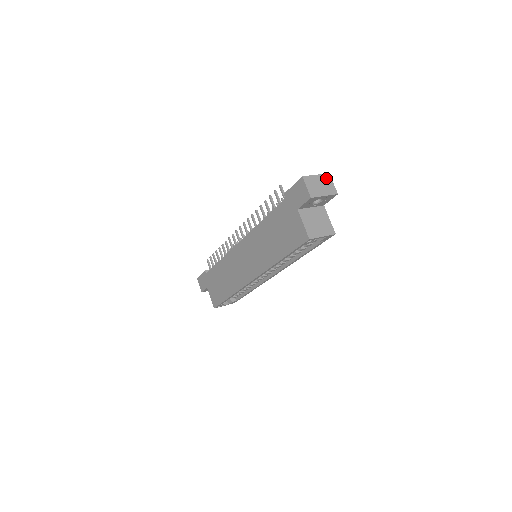
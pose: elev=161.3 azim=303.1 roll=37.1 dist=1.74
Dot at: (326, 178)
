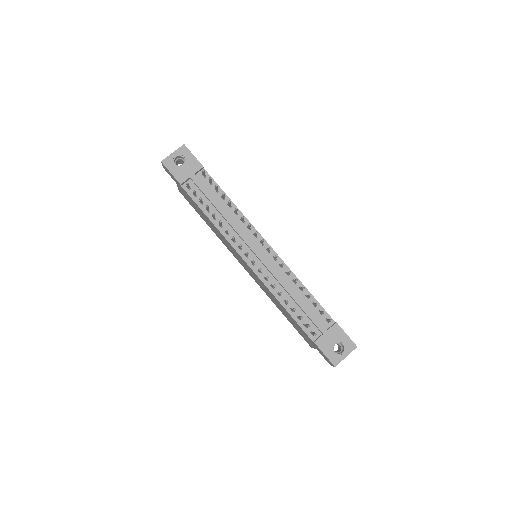
Dot at: (352, 350)
